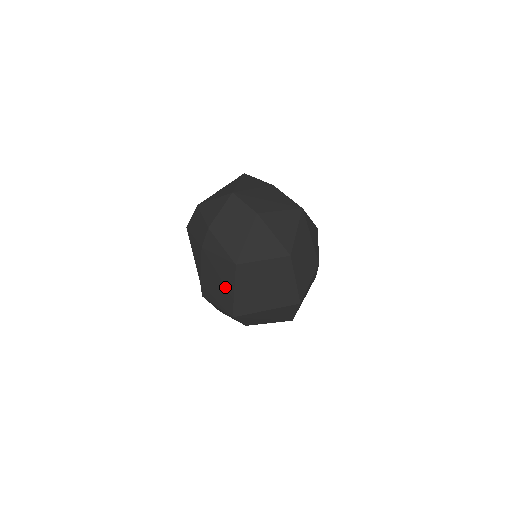
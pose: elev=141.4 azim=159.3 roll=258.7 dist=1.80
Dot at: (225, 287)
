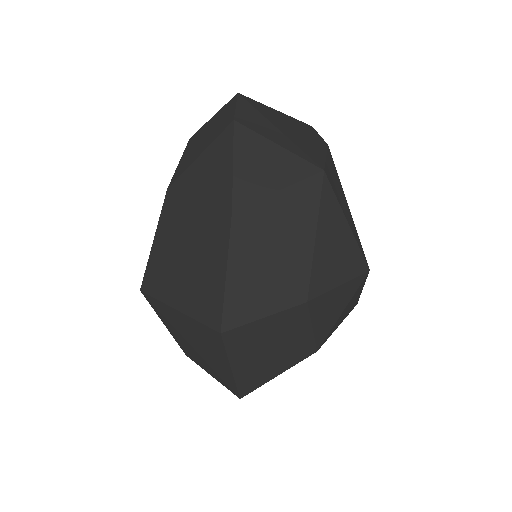
Dot at: occluded
